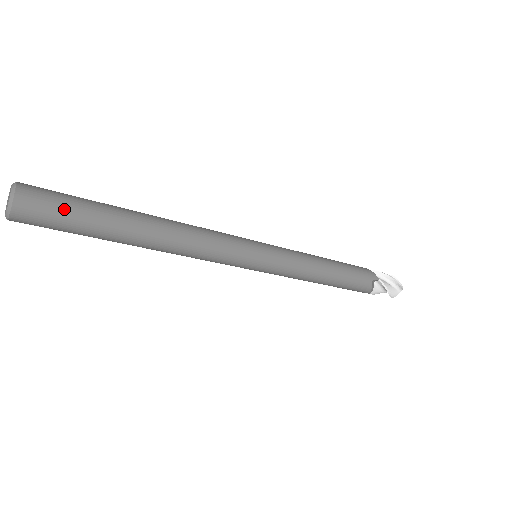
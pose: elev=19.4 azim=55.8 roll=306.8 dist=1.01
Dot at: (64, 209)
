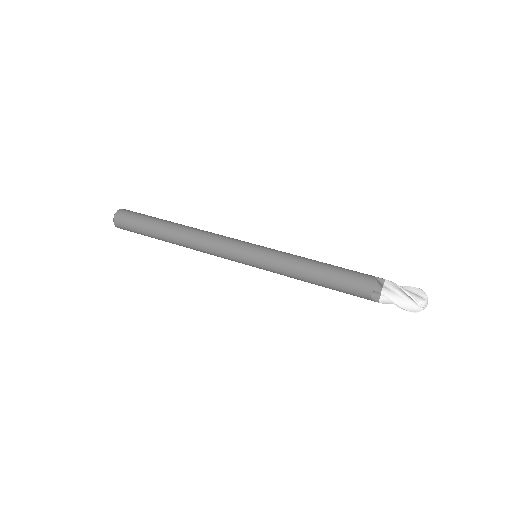
Dot at: occluded
